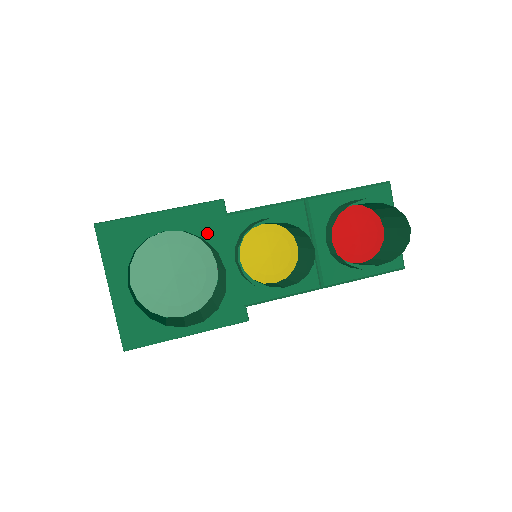
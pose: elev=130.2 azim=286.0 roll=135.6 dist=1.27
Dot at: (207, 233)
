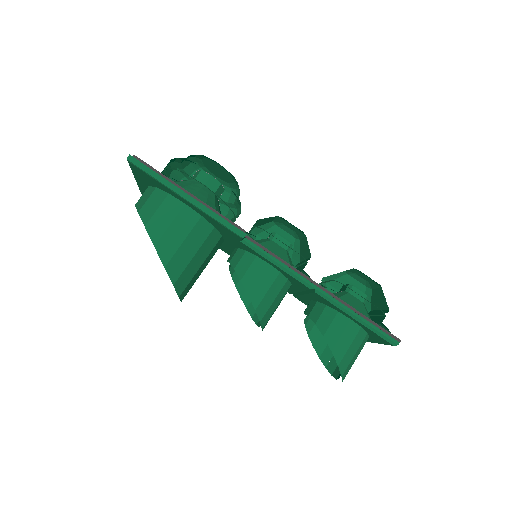
Dot at: (220, 230)
